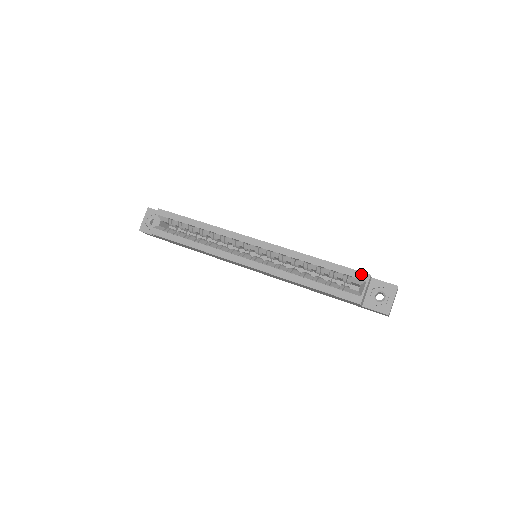
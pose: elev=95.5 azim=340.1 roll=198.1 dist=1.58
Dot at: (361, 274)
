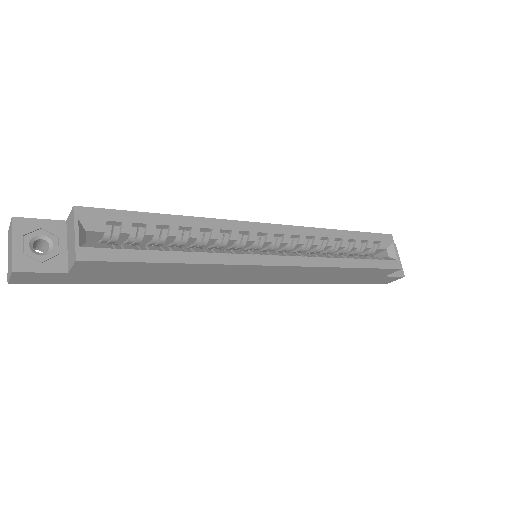
Dot at: (386, 236)
